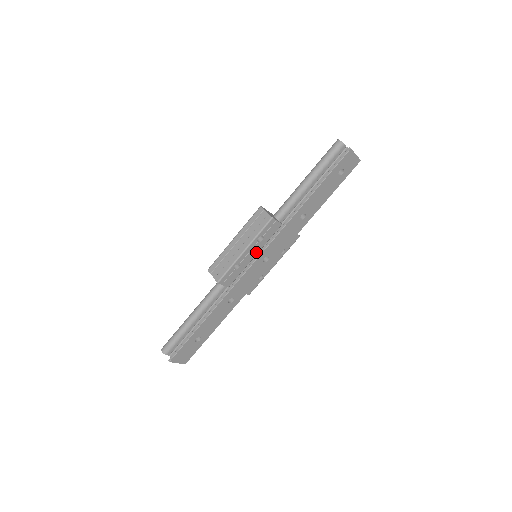
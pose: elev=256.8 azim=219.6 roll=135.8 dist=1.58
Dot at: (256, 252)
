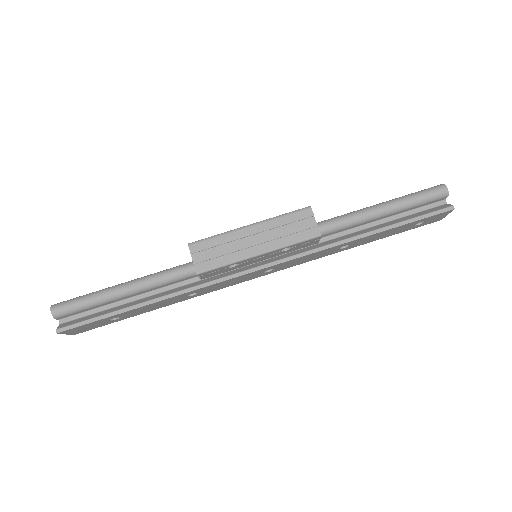
Dot at: (266, 258)
